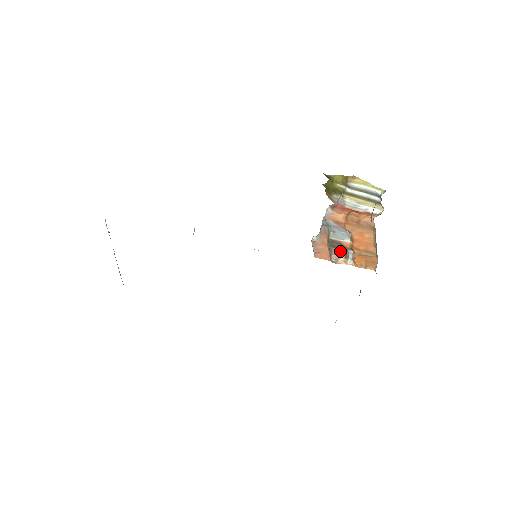
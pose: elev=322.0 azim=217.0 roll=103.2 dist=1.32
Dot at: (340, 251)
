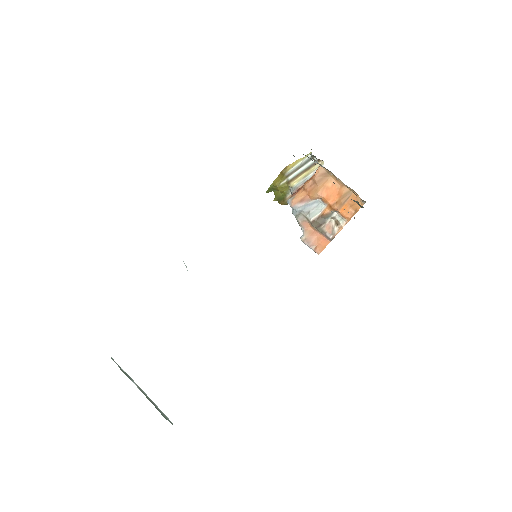
Dot at: (328, 224)
